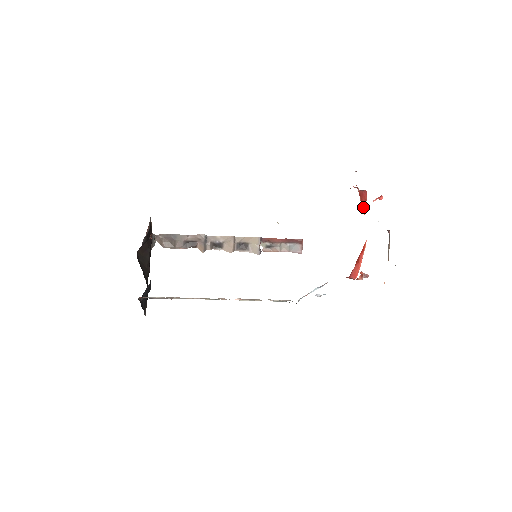
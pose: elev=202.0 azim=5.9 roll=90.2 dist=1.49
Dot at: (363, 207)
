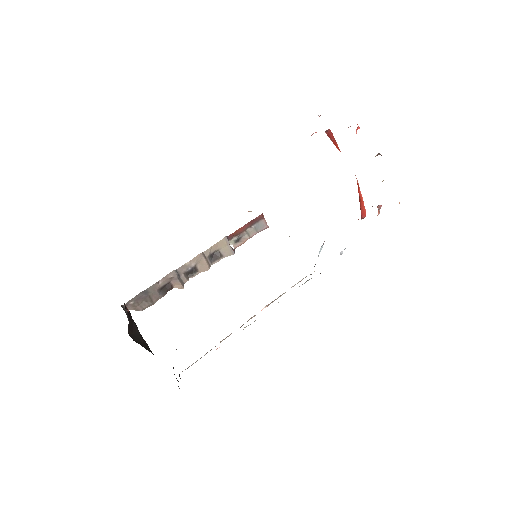
Dot at: (336, 147)
